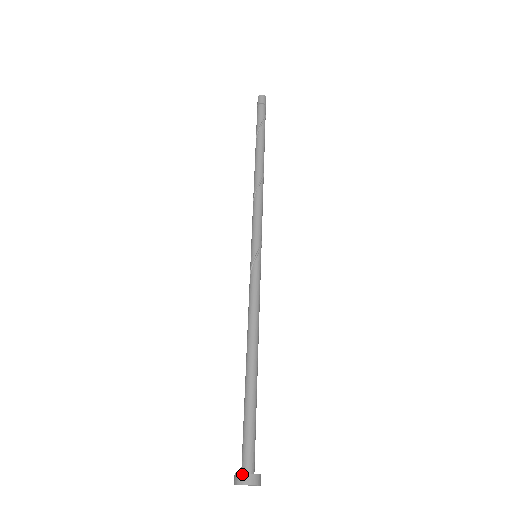
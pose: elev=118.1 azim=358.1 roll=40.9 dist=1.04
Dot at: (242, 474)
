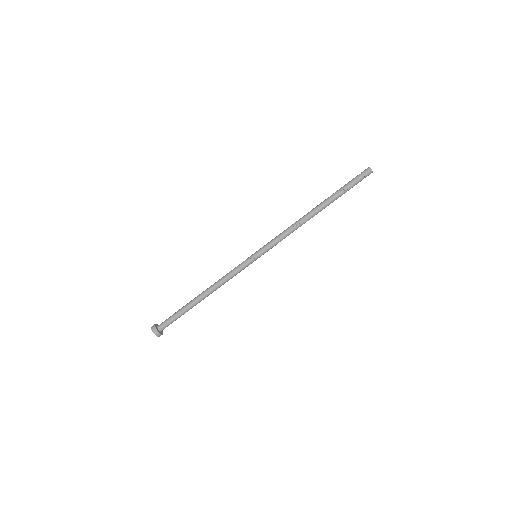
Dot at: (156, 329)
